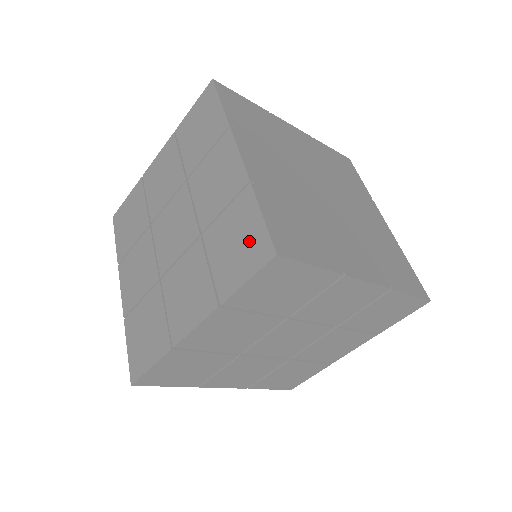
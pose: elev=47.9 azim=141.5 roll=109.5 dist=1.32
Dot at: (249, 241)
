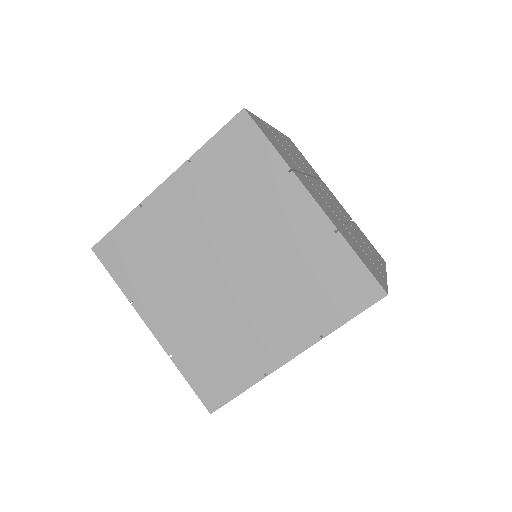
Dot at: occluded
